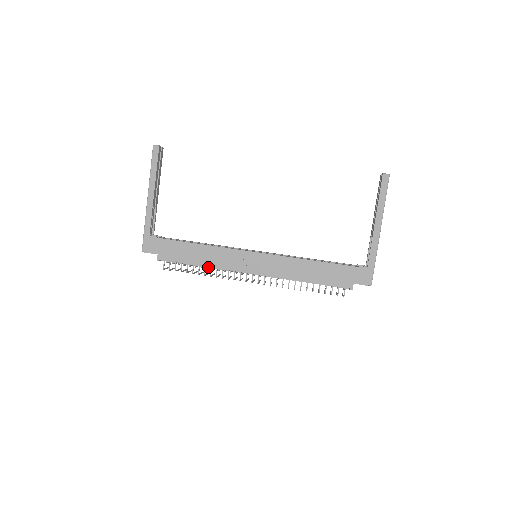
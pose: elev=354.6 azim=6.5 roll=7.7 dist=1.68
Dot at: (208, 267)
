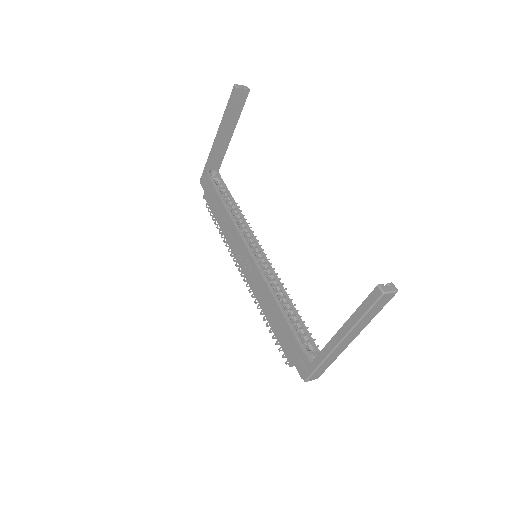
Dot at: occluded
